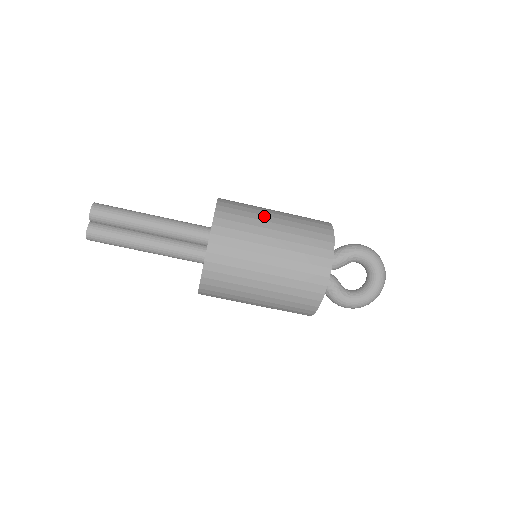
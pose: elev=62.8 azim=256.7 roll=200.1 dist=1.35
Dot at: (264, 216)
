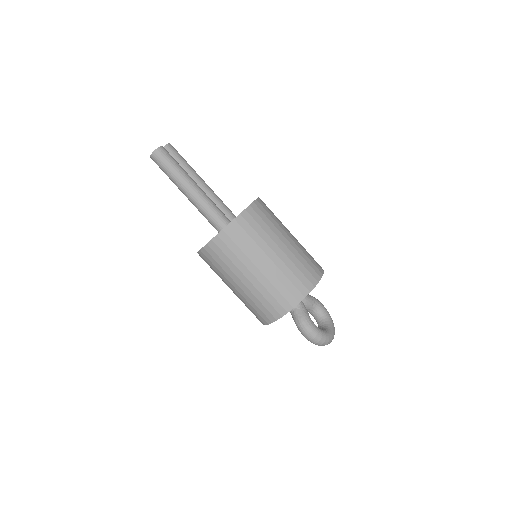
Dot at: occluded
